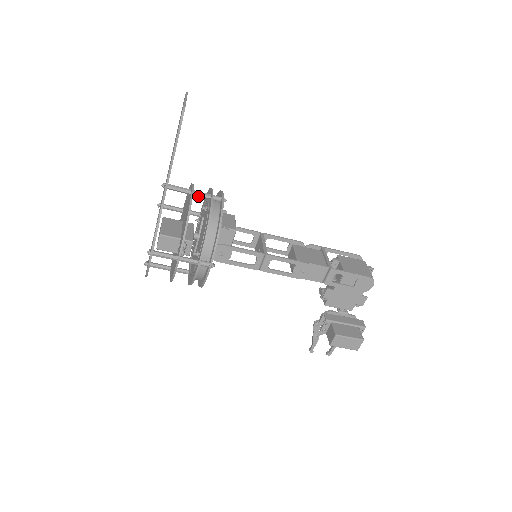
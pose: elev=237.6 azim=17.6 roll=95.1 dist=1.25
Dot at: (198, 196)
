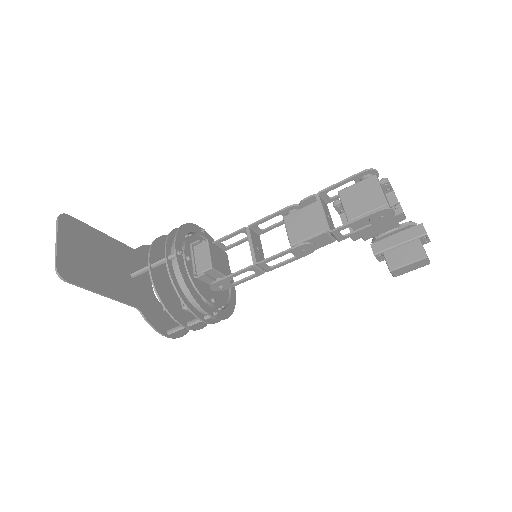
Dot at: occluded
